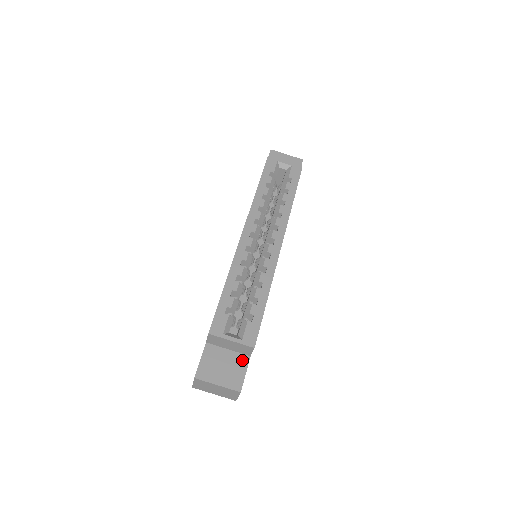
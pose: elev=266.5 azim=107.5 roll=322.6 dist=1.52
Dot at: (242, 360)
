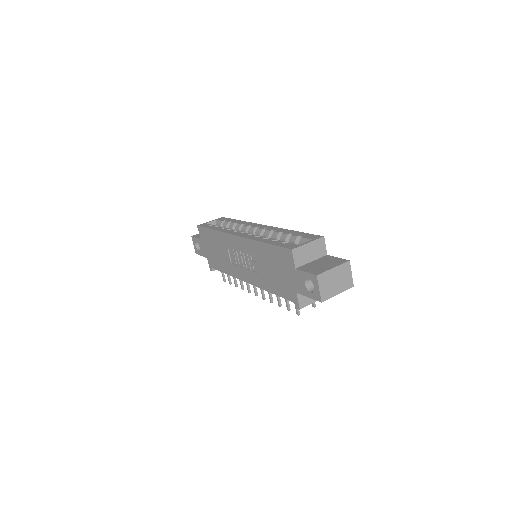
Dot at: (326, 258)
